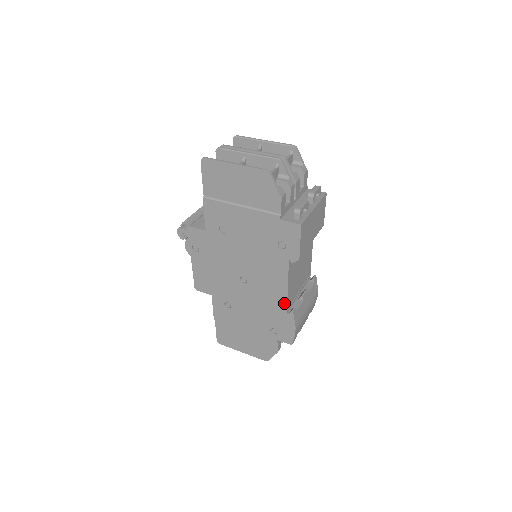
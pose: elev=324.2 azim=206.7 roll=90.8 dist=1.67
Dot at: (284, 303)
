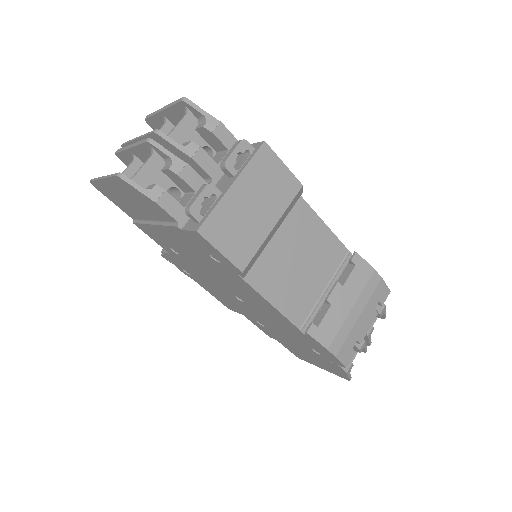
Dot at: (289, 323)
